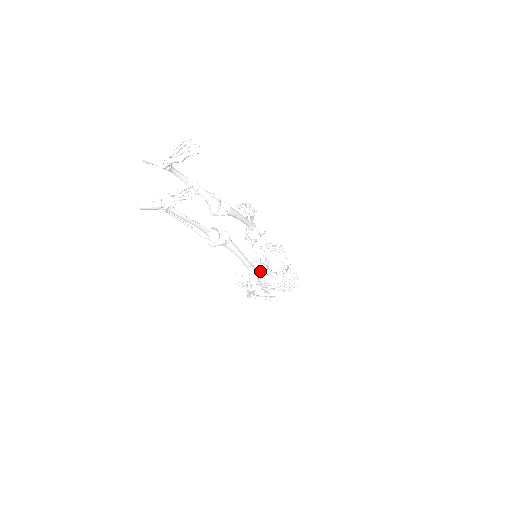
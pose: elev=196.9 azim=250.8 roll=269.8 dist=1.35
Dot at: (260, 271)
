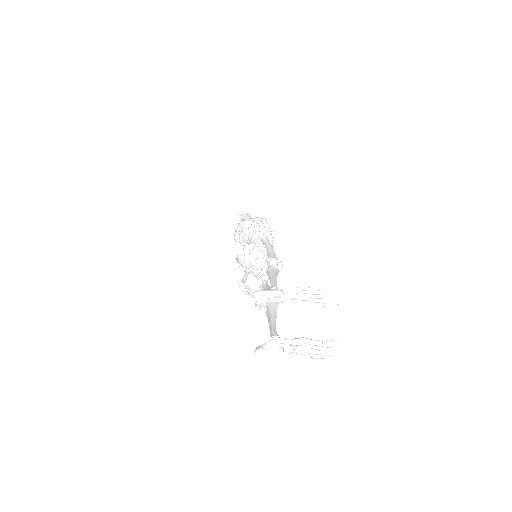
Dot at: occluded
